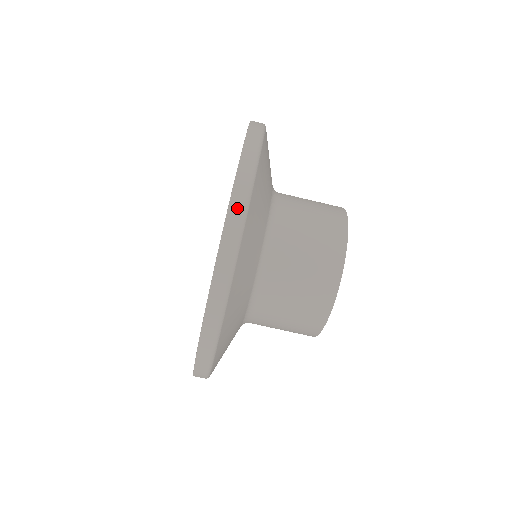
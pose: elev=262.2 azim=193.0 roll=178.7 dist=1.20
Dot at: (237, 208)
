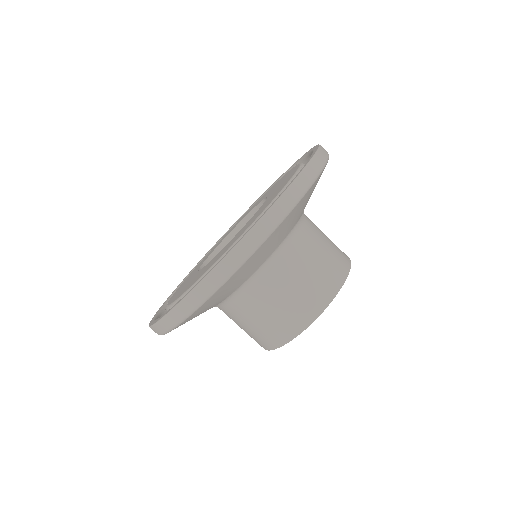
Dot at: (278, 212)
